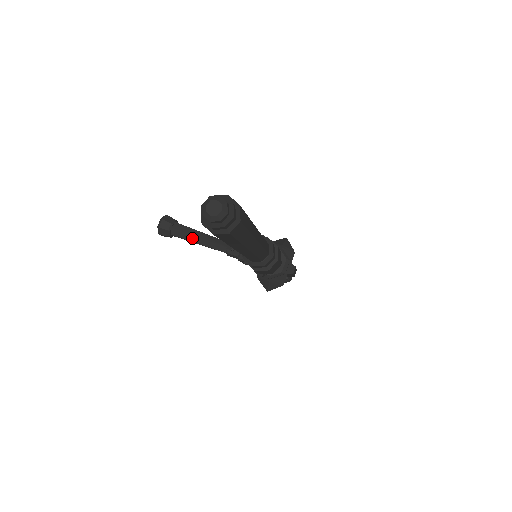
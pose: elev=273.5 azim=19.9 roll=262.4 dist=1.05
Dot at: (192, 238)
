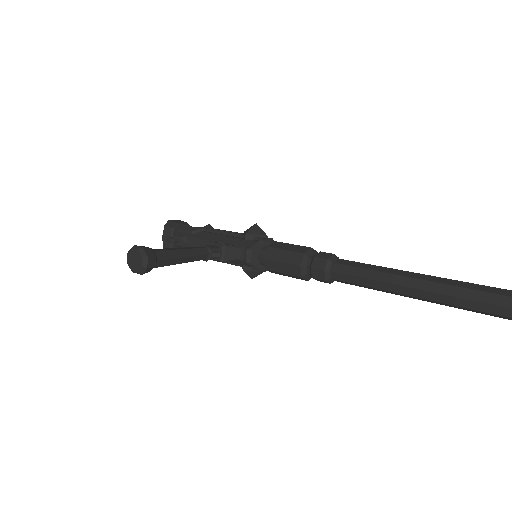
Dot at: (176, 261)
